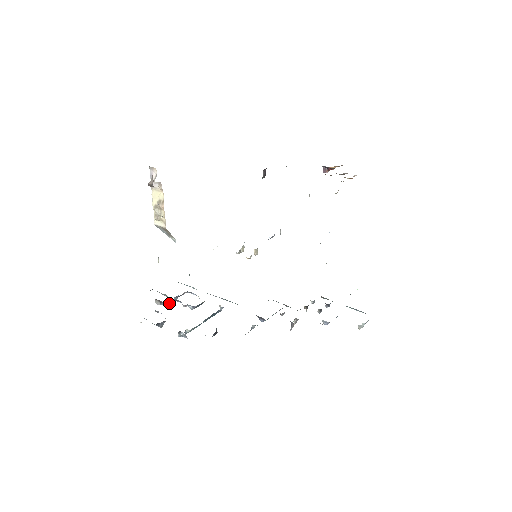
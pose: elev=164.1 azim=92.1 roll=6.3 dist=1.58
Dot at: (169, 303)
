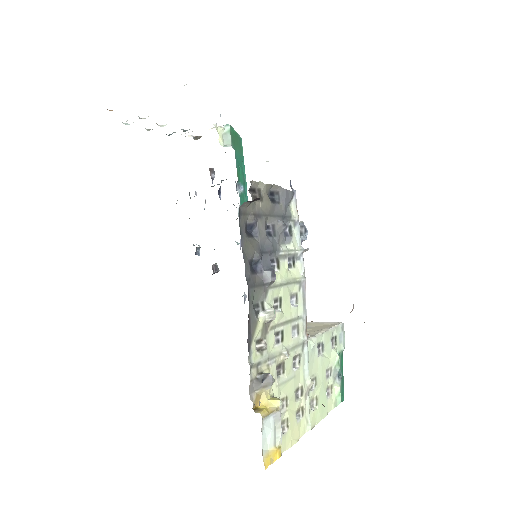
Dot at: occluded
